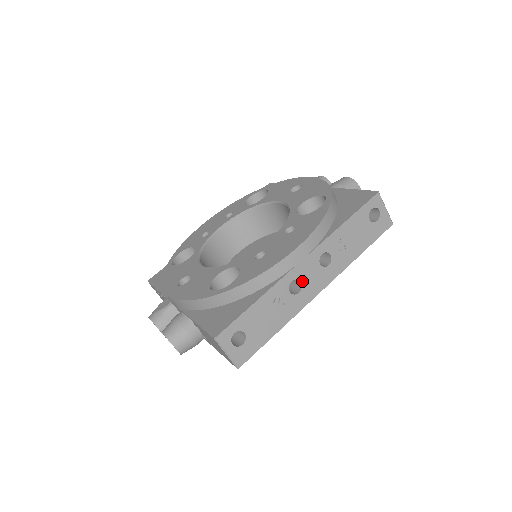
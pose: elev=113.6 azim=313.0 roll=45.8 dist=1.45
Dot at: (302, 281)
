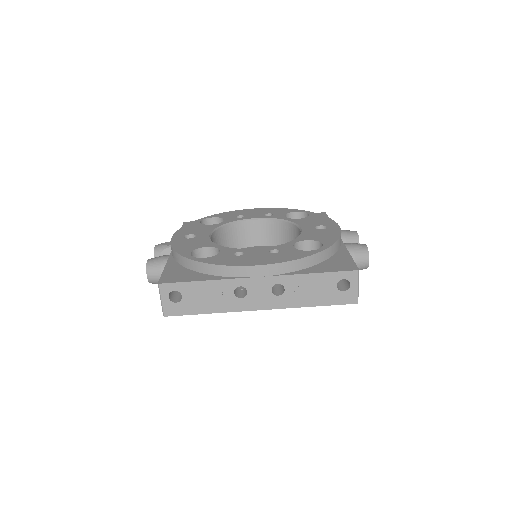
Dot at: (249, 292)
